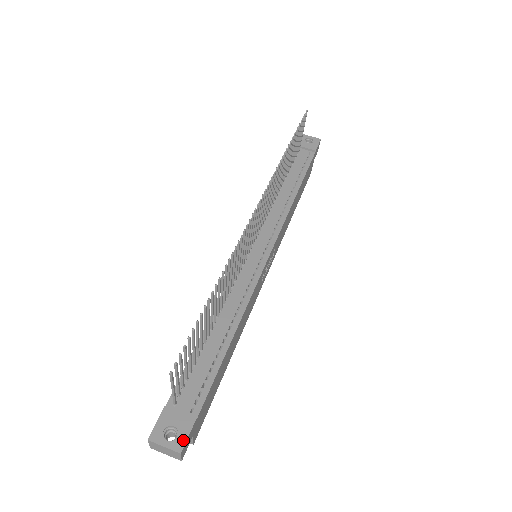
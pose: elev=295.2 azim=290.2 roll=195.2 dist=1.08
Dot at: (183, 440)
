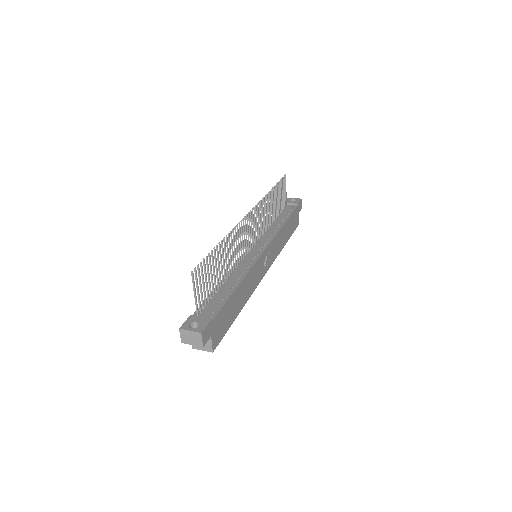
Dot at: (203, 327)
